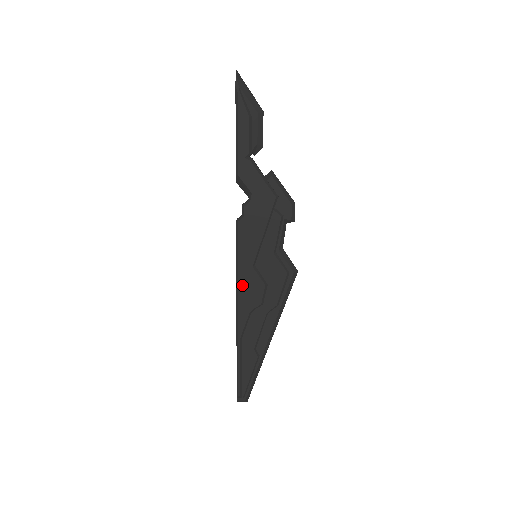
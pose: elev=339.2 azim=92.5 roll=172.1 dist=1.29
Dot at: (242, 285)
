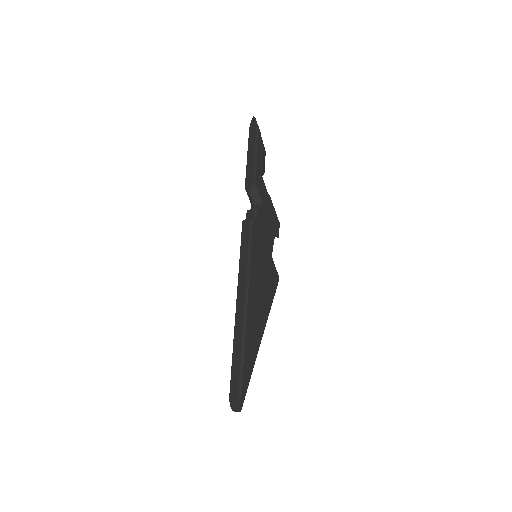
Dot at: (252, 276)
